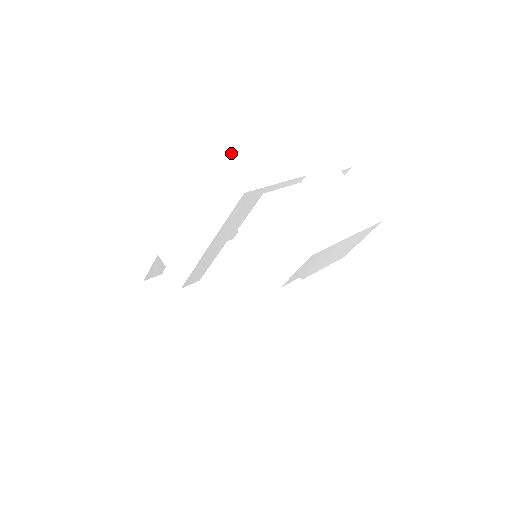
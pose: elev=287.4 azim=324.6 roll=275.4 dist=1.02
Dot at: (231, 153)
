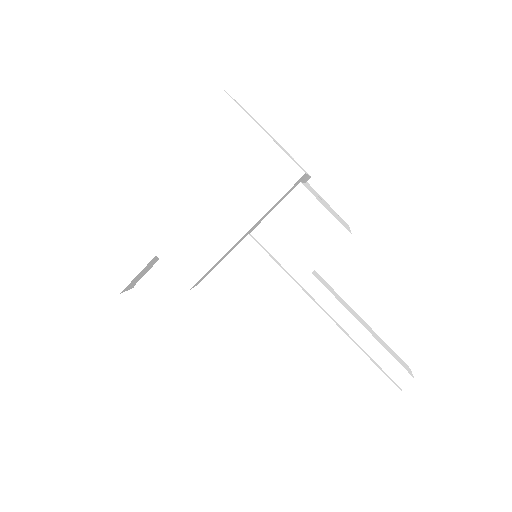
Dot at: occluded
